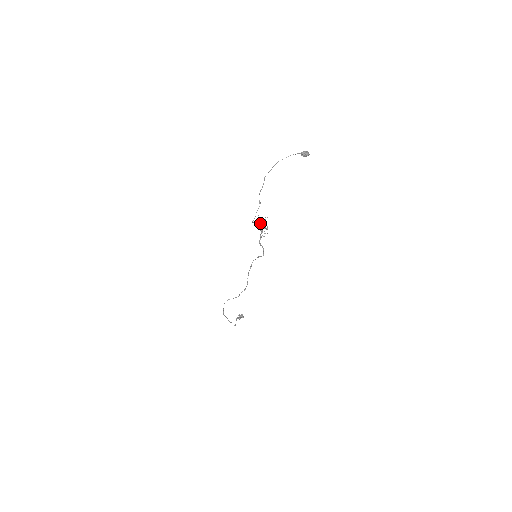
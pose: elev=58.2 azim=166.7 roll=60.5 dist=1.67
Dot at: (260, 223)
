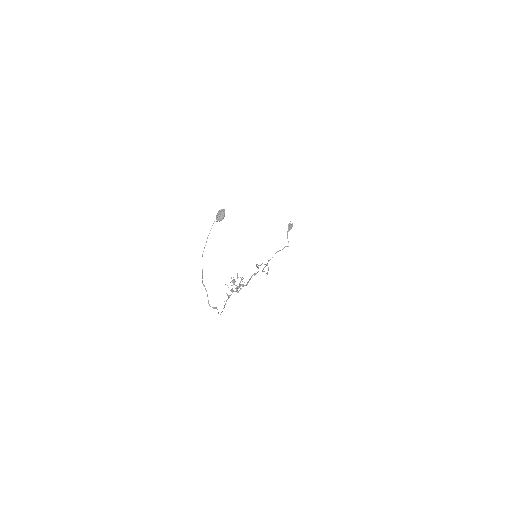
Dot at: occluded
